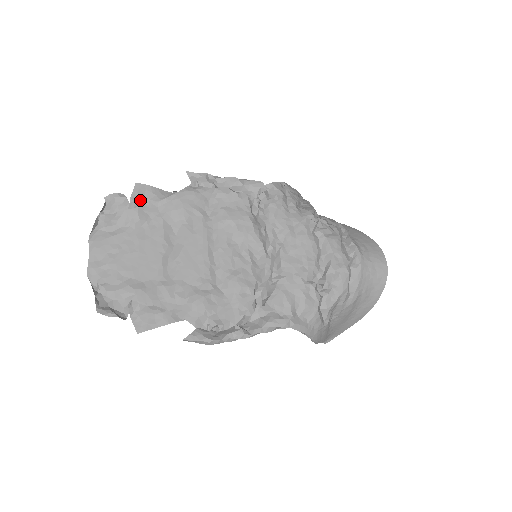
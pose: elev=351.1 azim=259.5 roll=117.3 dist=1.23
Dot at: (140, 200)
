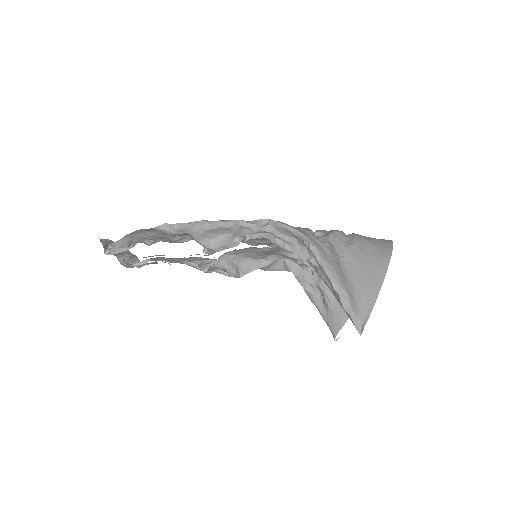
Dot at: occluded
